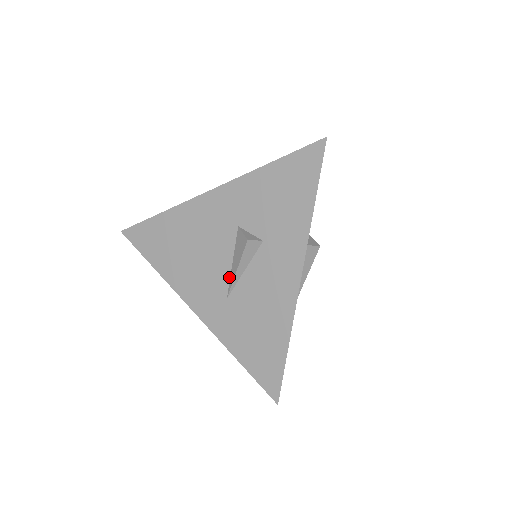
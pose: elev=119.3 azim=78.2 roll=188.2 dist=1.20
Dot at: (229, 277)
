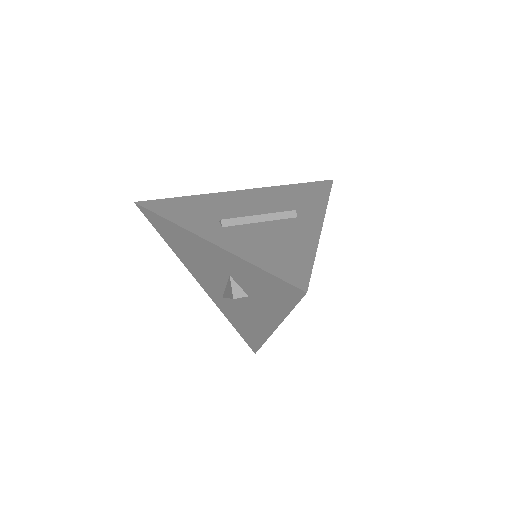
Dot at: (223, 291)
